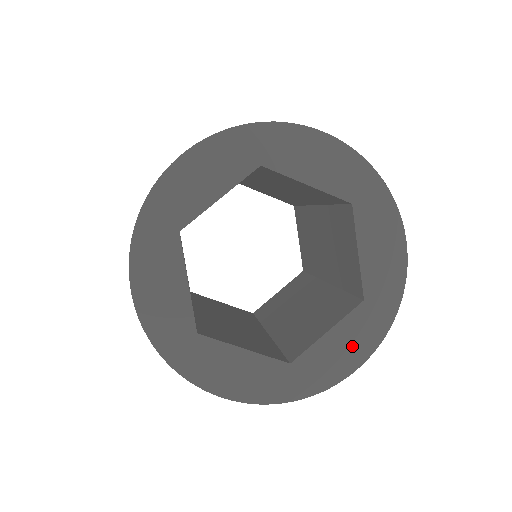
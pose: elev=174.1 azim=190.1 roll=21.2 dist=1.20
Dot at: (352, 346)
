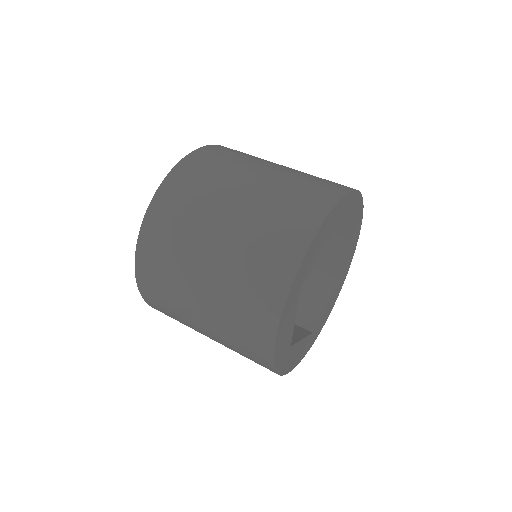
Dot at: (331, 306)
